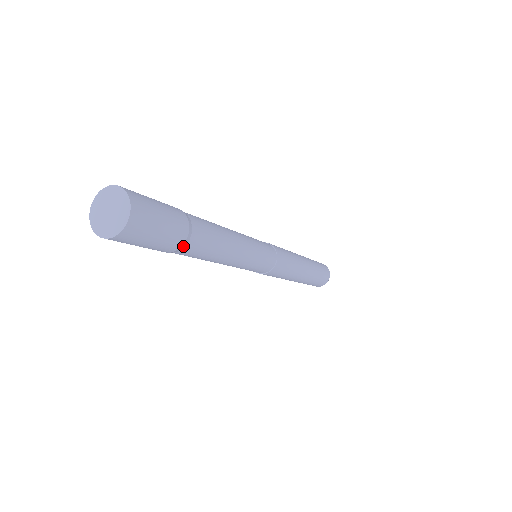
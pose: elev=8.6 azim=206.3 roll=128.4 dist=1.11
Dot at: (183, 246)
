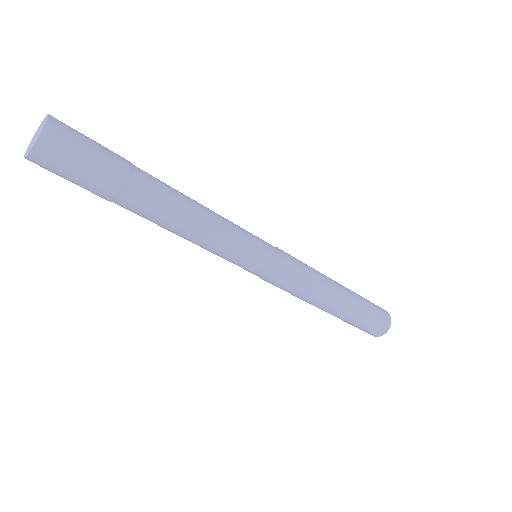
Dot at: (117, 198)
